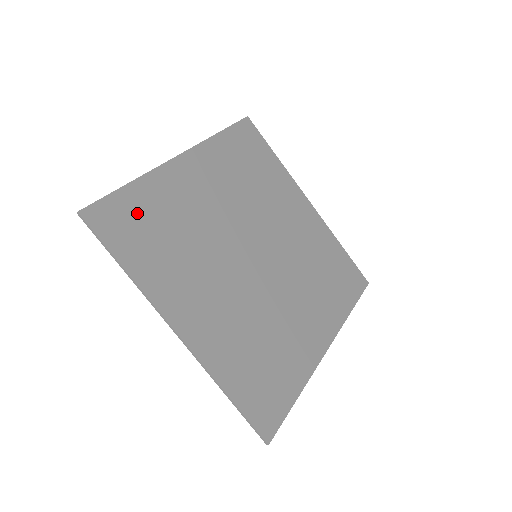
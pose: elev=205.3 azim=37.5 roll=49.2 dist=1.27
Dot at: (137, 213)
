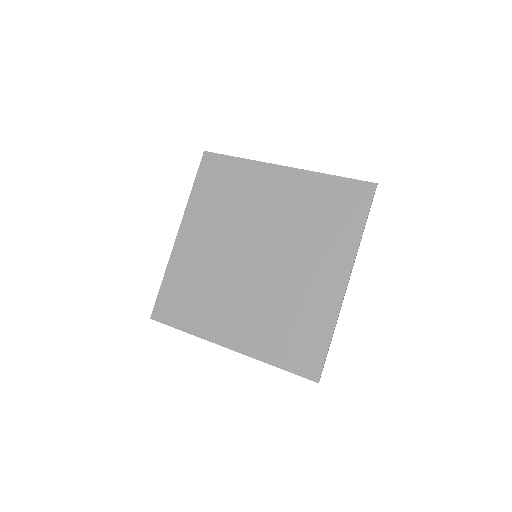
Dot at: (174, 294)
